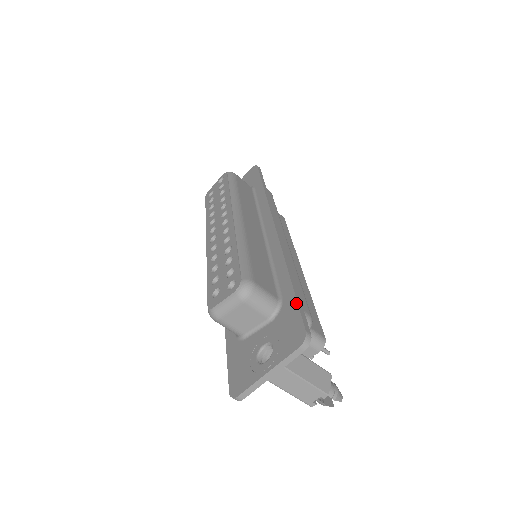
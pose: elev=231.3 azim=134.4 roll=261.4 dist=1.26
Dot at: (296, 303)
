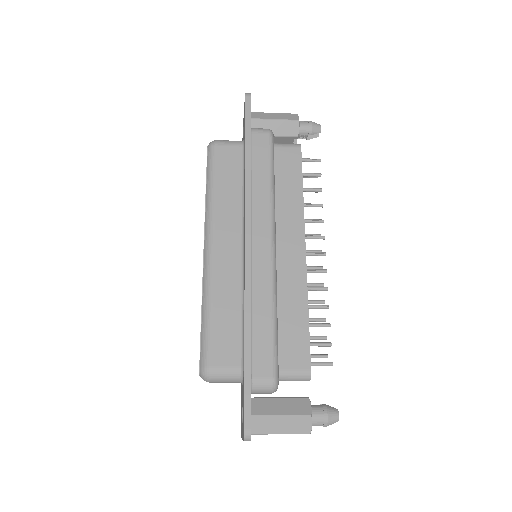
Dot at: occluded
